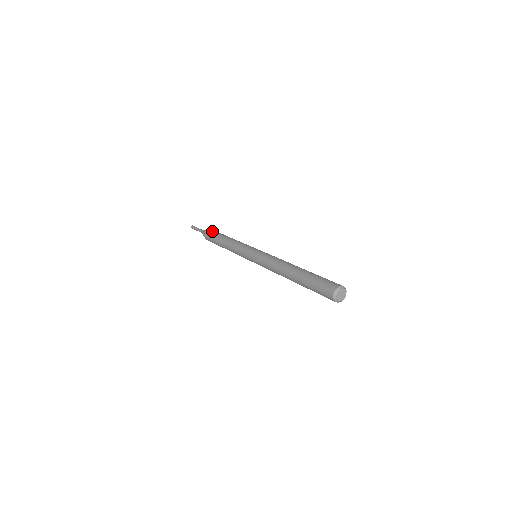
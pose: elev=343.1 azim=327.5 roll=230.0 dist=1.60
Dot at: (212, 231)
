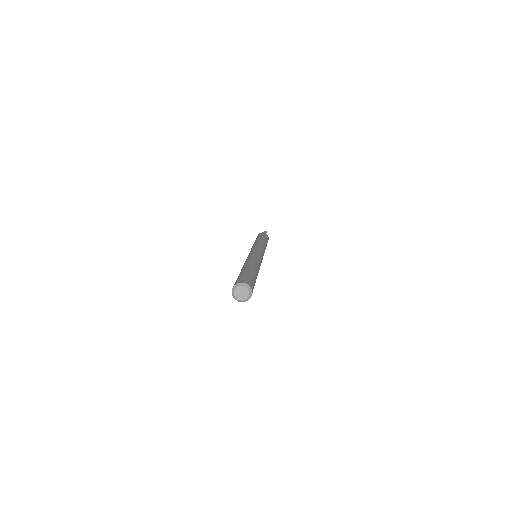
Dot at: (259, 234)
